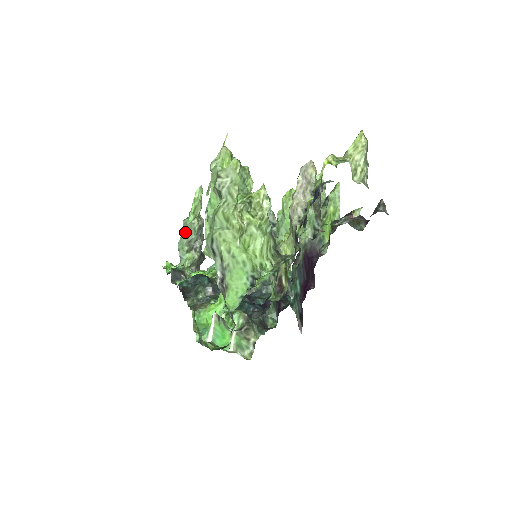
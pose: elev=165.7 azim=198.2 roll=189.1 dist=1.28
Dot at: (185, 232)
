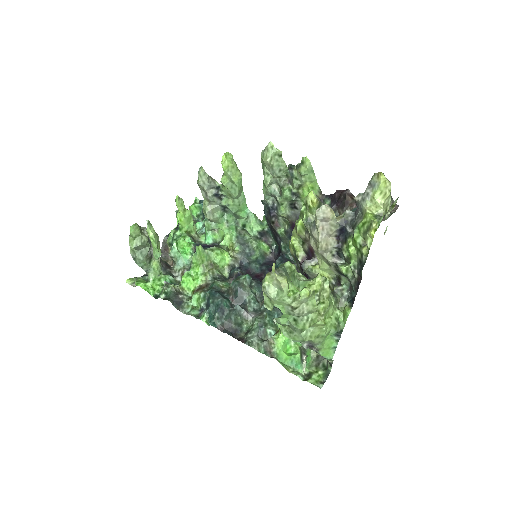
Dot at: (137, 251)
